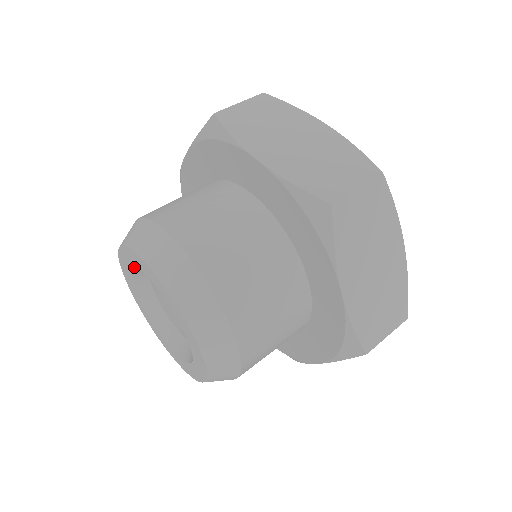
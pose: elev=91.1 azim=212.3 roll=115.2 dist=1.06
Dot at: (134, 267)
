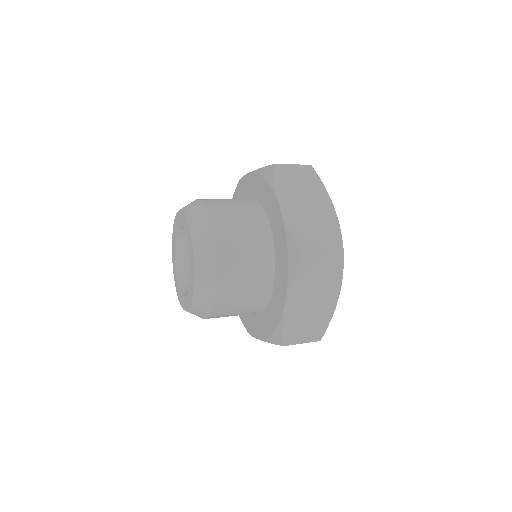
Dot at: (176, 240)
